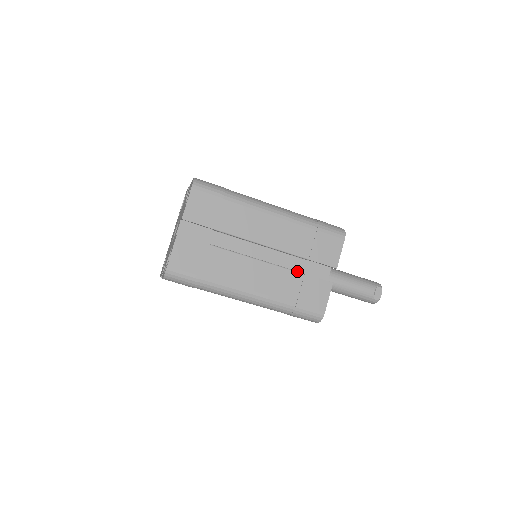
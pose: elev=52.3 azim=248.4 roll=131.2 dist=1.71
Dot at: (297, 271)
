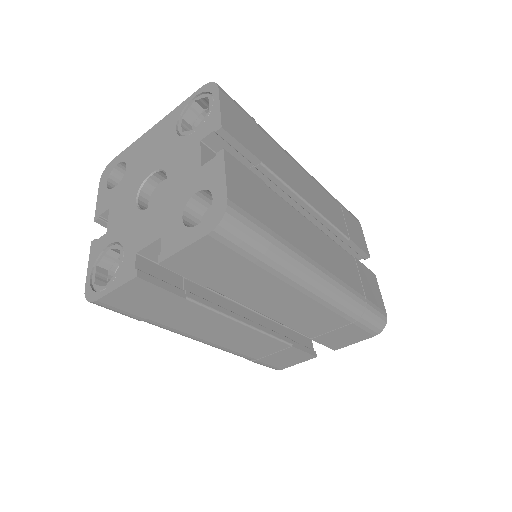
Dot at: (286, 342)
